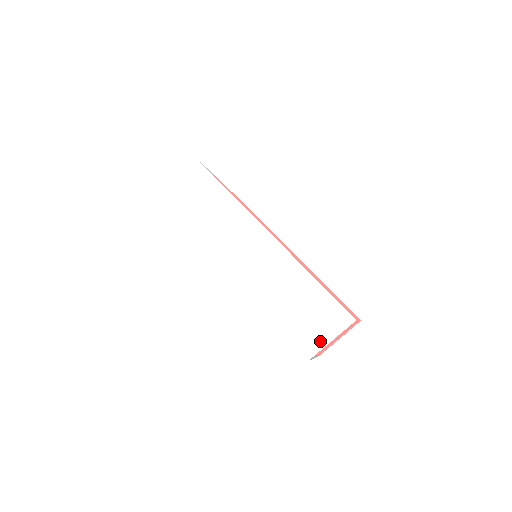
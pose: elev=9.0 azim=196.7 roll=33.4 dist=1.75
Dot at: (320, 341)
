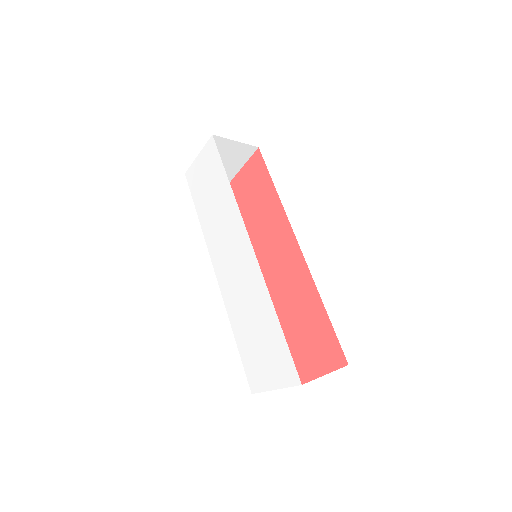
Dot at: (264, 379)
